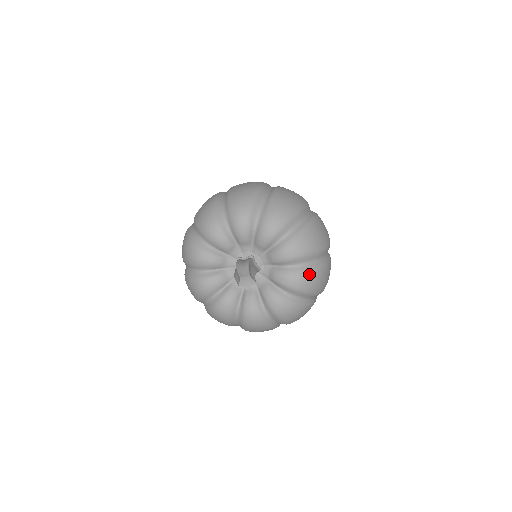
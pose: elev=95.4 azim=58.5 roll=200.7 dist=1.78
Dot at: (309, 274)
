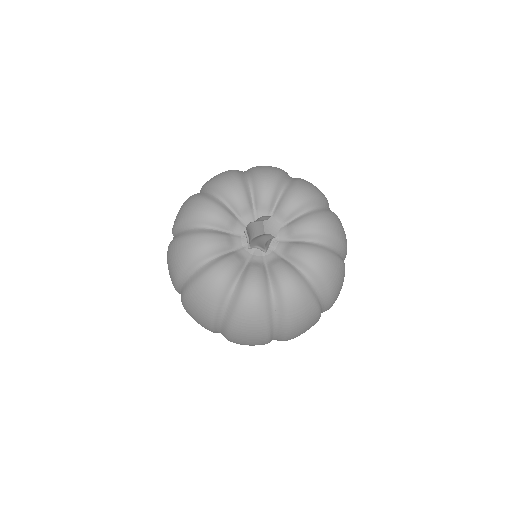
Dot at: (329, 215)
